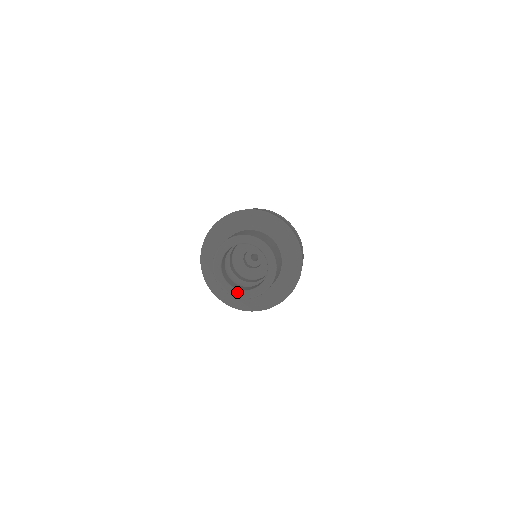
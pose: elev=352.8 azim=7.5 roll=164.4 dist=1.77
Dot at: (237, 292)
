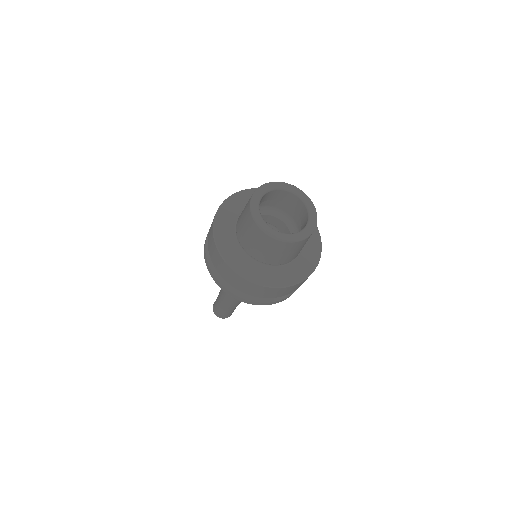
Dot at: (283, 235)
